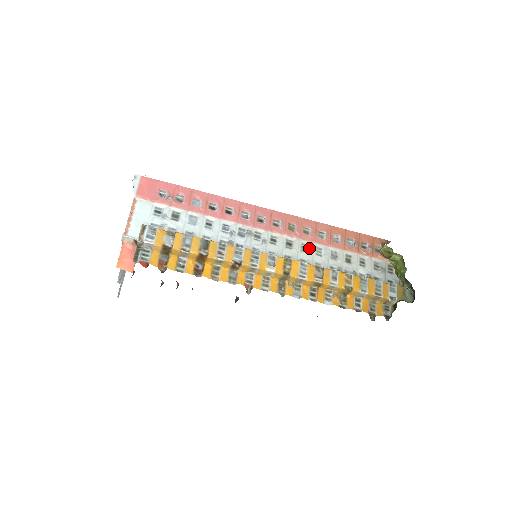
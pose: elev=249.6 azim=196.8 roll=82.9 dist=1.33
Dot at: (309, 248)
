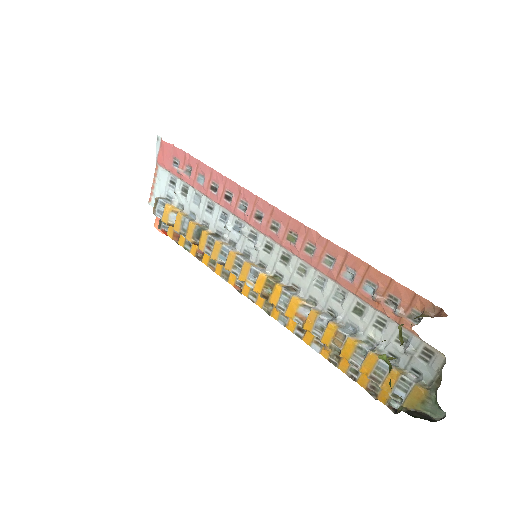
Dot at: (308, 273)
